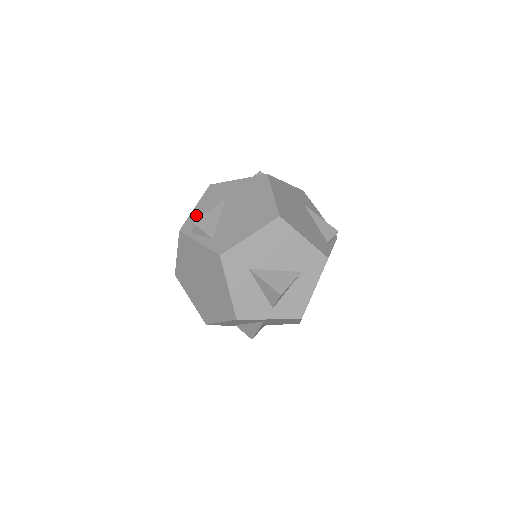
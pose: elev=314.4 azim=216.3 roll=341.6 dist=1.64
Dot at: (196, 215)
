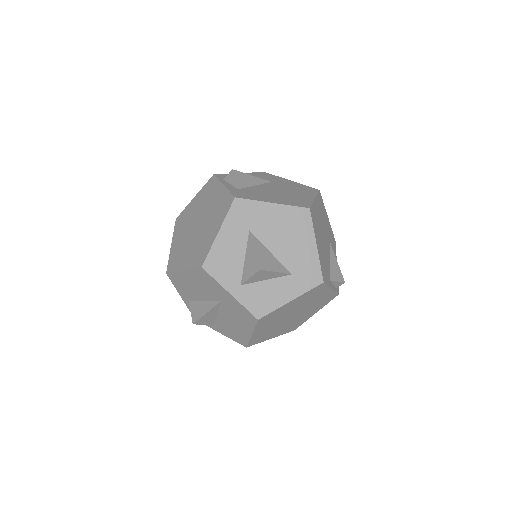
Dot at: occluded
